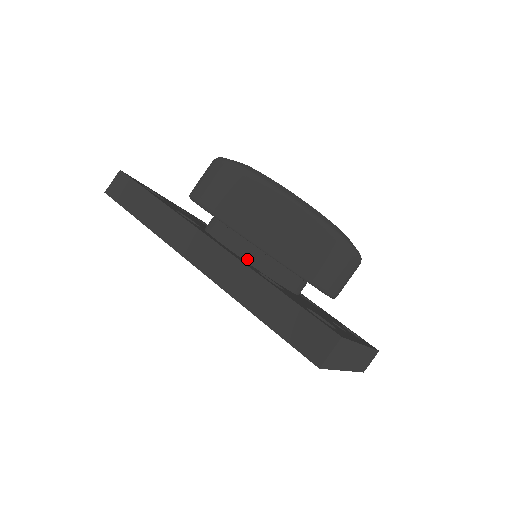
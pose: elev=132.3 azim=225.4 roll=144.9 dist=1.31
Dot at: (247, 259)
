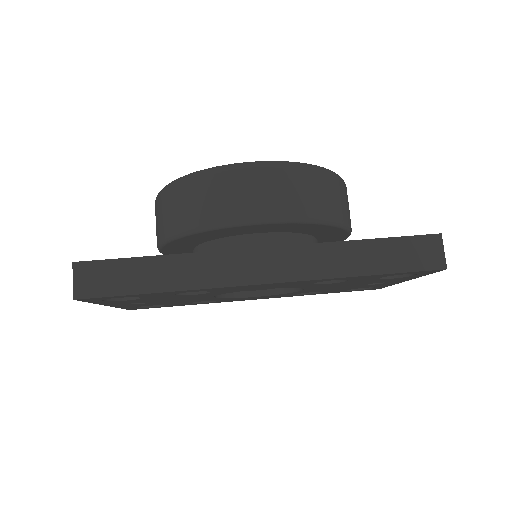
Dot at: occluded
